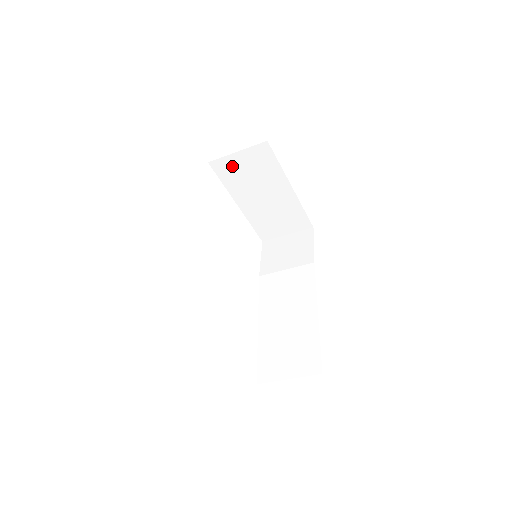
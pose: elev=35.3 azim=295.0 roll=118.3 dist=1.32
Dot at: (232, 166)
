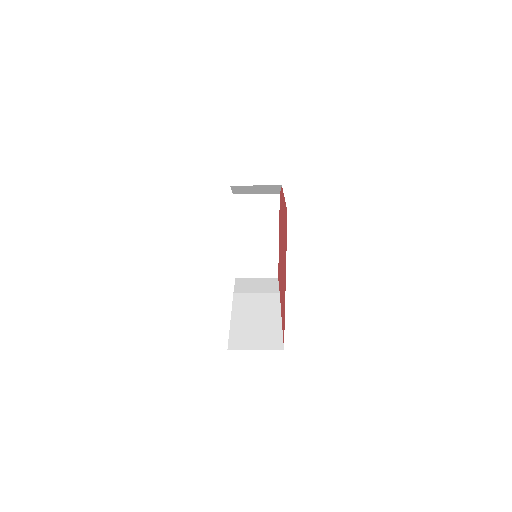
Dot at: (247, 204)
